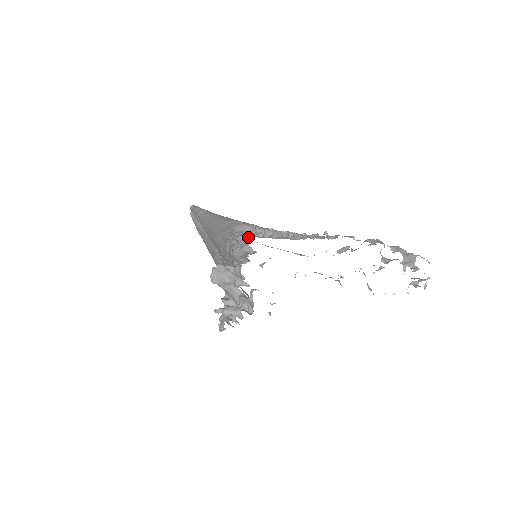
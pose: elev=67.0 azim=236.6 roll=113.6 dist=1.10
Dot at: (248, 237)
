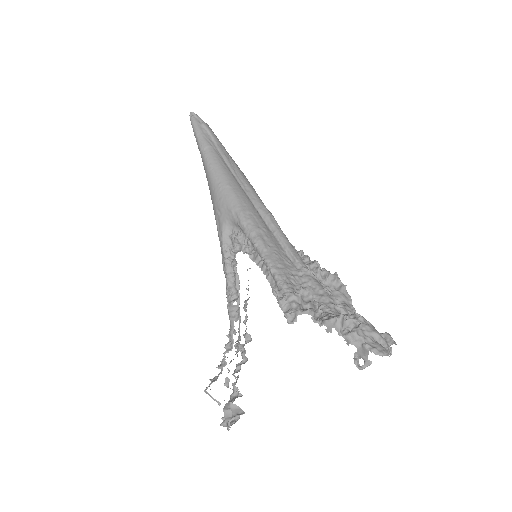
Dot at: (239, 249)
